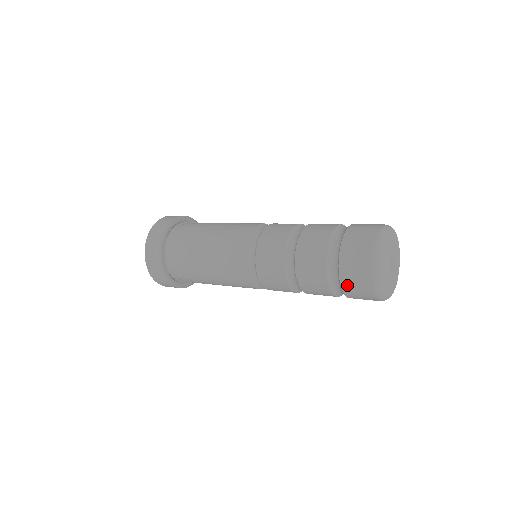
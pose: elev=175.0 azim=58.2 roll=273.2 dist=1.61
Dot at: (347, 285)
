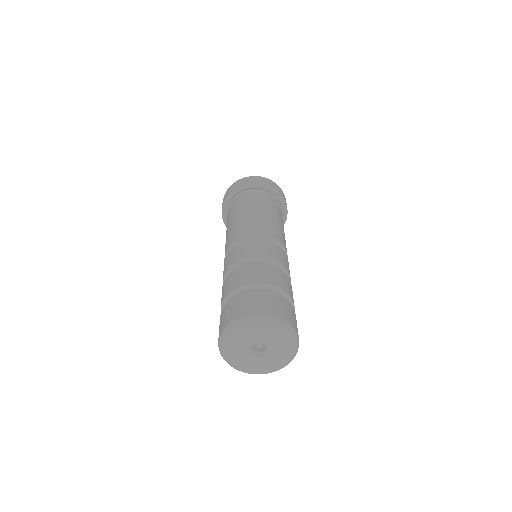
Dot at: (221, 317)
